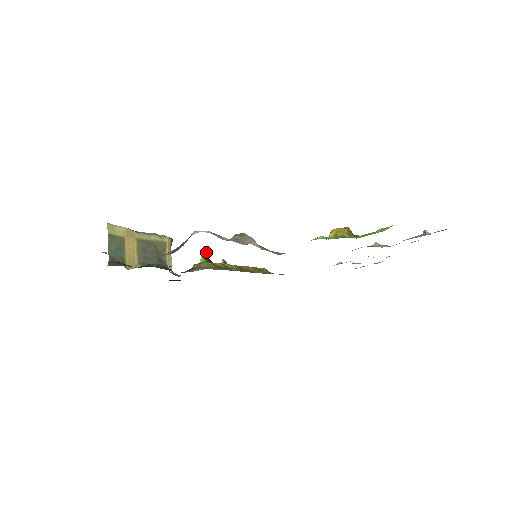
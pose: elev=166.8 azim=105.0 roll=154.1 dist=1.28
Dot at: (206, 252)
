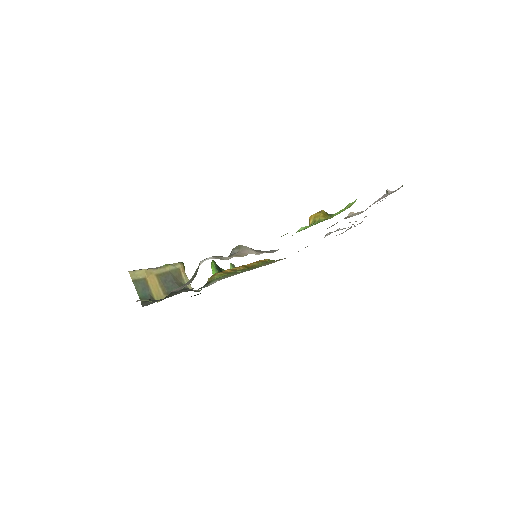
Dot at: (214, 263)
